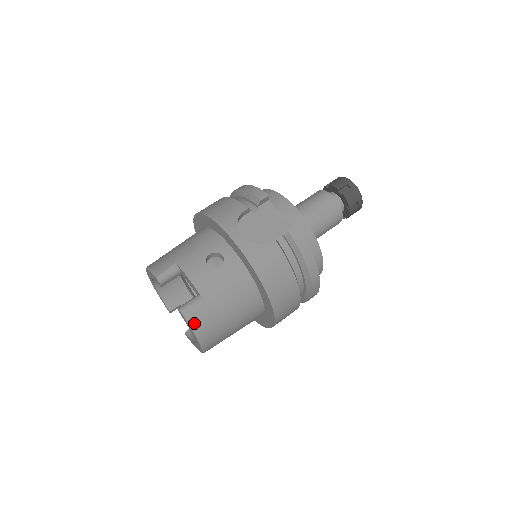
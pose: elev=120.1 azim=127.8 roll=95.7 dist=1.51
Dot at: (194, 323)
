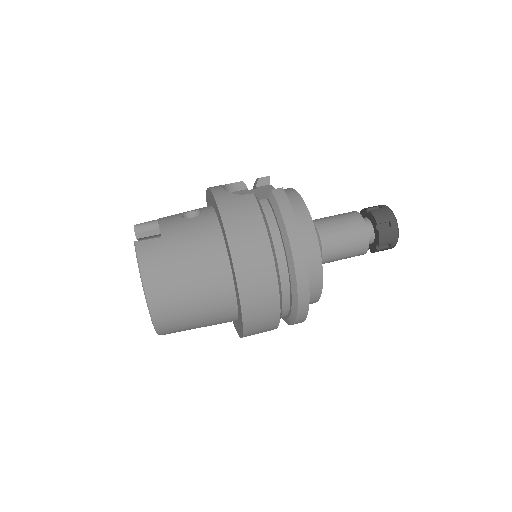
Dot at: (142, 256)
